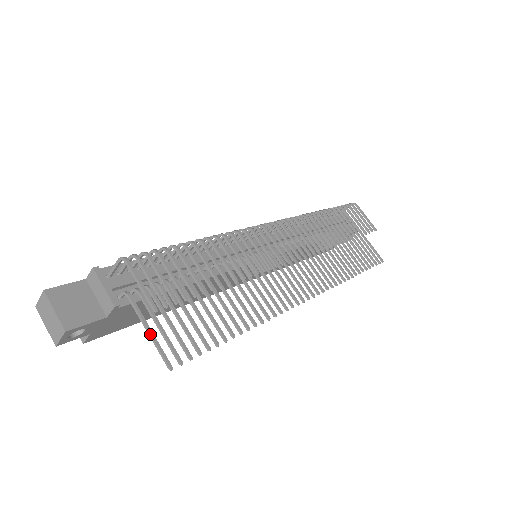
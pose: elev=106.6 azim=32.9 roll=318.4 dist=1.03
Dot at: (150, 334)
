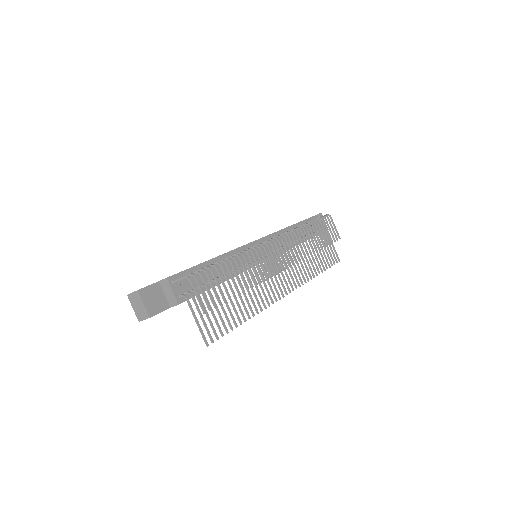
Dot at: (198, 324)
